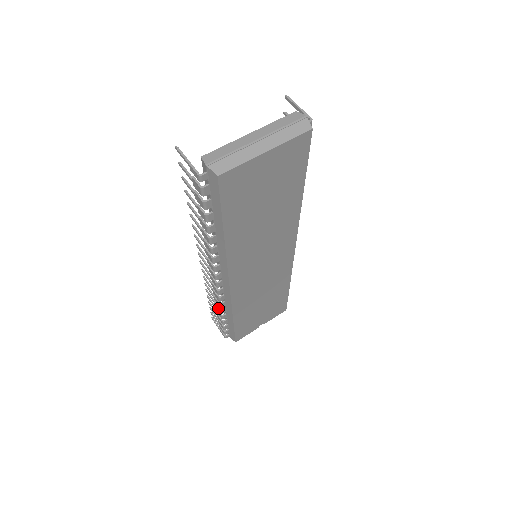
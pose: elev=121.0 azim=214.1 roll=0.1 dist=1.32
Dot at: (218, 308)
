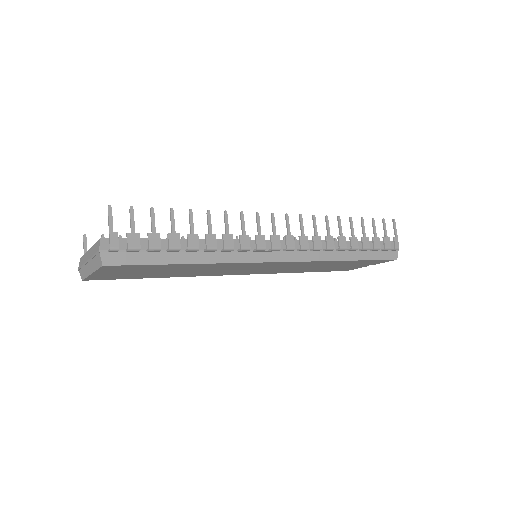
Dot at: occluded
